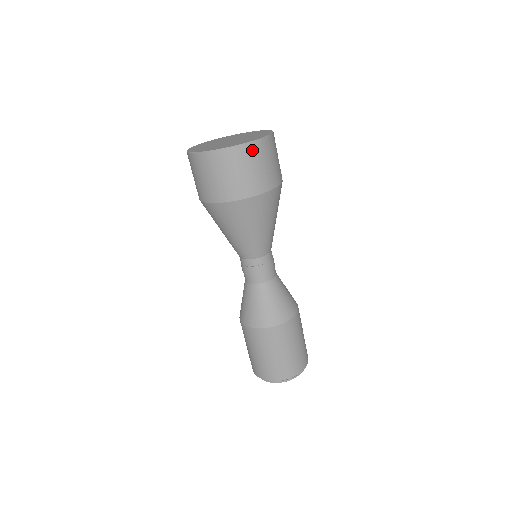
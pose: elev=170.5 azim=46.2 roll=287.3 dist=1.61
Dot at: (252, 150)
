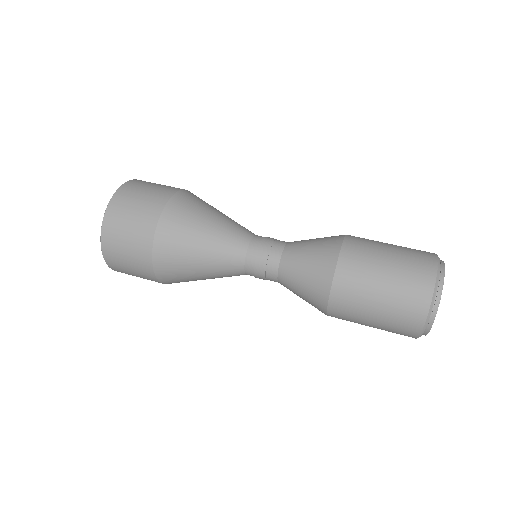
Dot at: (109, 234)
